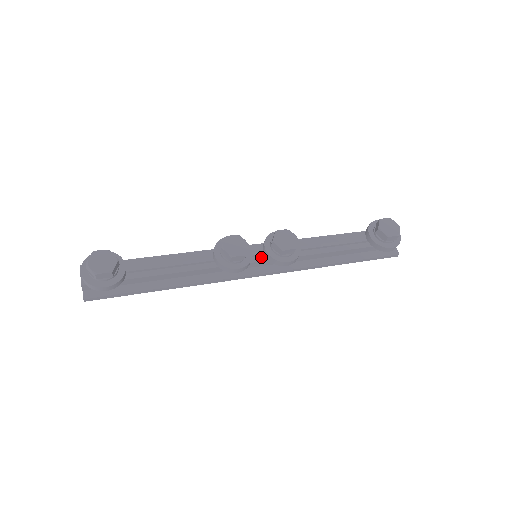
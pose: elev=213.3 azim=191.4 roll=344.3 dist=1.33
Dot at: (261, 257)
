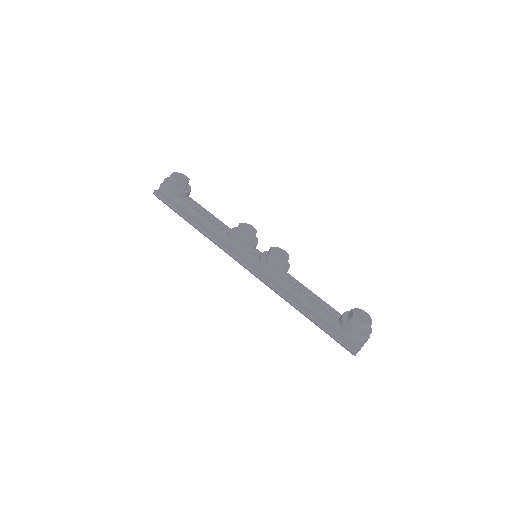
Dot at: (257, 256)
